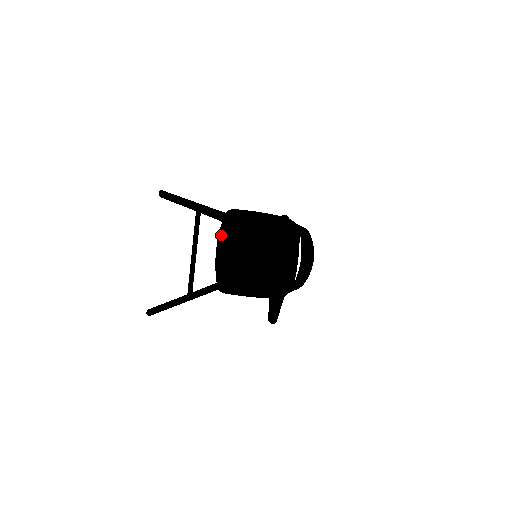
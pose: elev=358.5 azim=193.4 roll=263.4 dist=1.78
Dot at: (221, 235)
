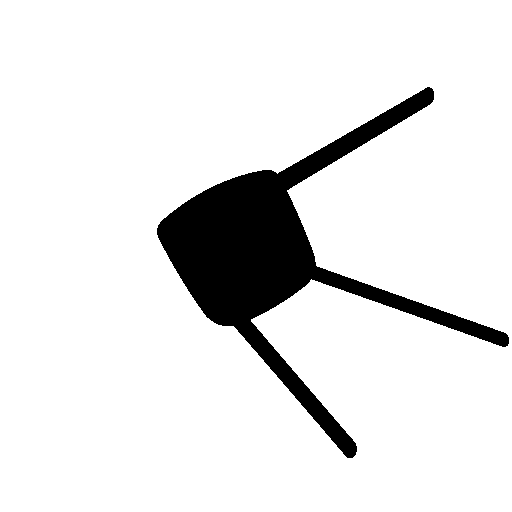
Dot at: (242, 183)
